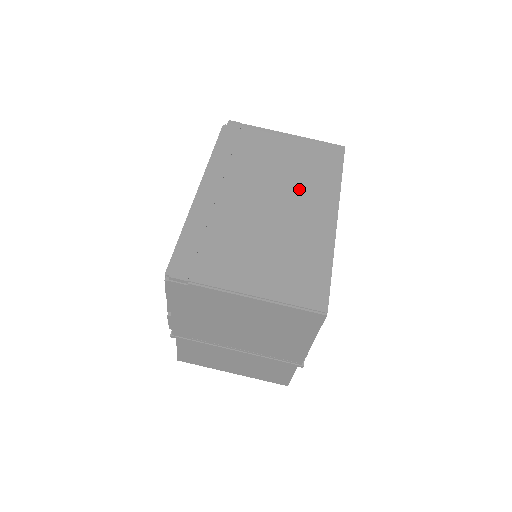
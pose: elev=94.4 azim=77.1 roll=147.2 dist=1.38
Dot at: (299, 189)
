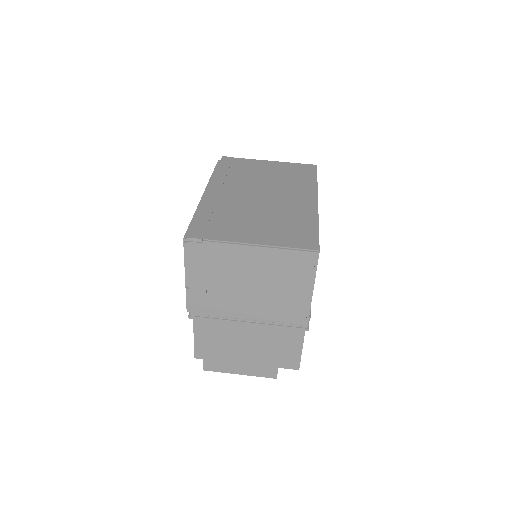
Dot at: (284, 188)
